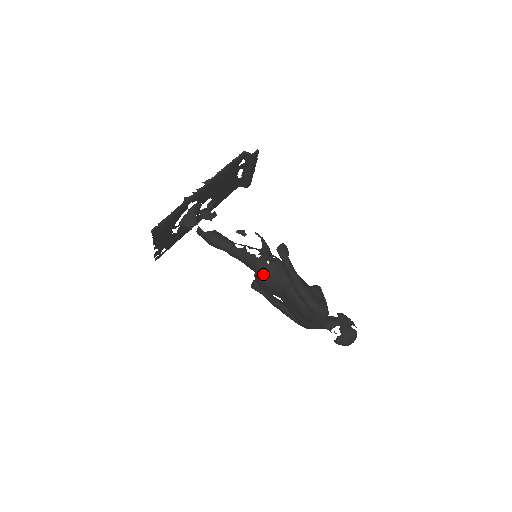
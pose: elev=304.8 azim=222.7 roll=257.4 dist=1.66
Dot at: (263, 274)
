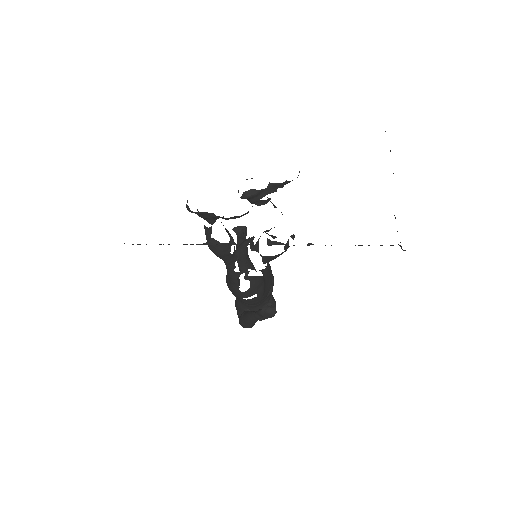
Dot at: (231, 291)
